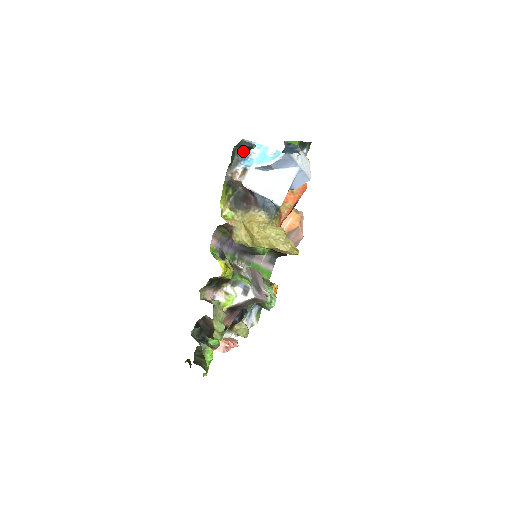
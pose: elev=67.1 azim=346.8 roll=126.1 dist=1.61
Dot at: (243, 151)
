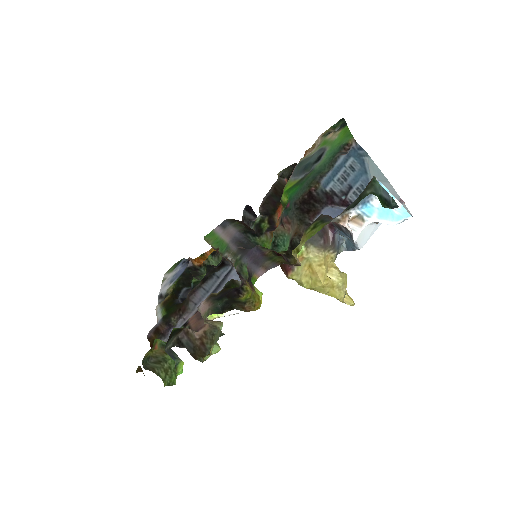
Dot at: occluded
